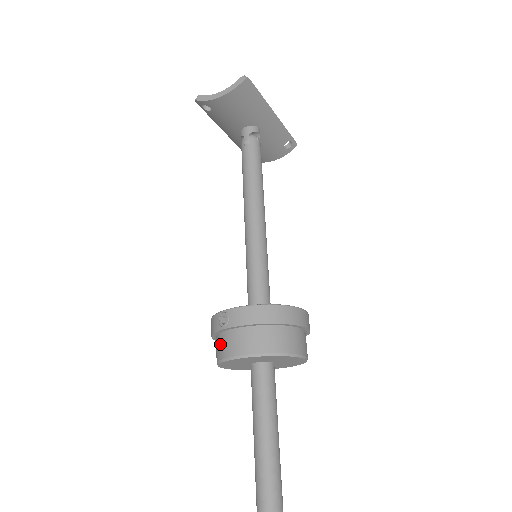
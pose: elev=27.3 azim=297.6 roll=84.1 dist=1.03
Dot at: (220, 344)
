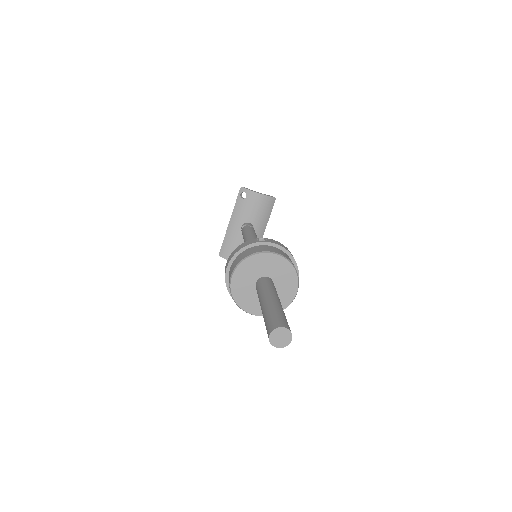
Dot at: (254, 249)
